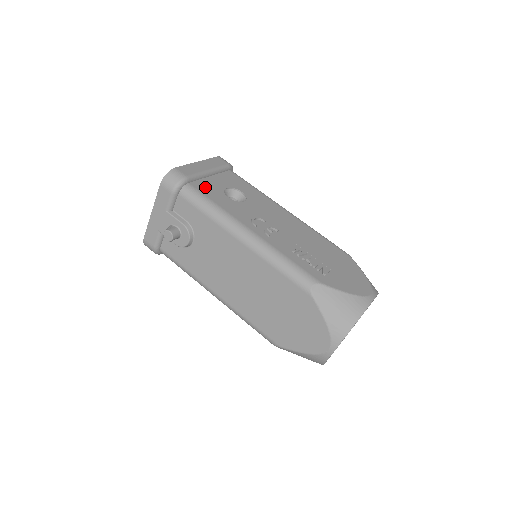
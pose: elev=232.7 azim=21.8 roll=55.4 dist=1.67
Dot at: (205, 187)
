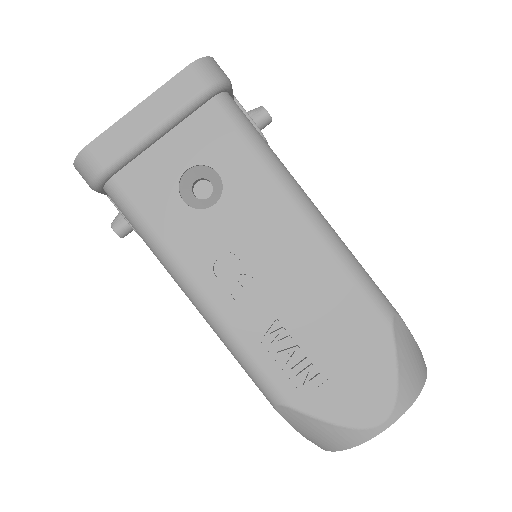
Dot at: (142, 180)
